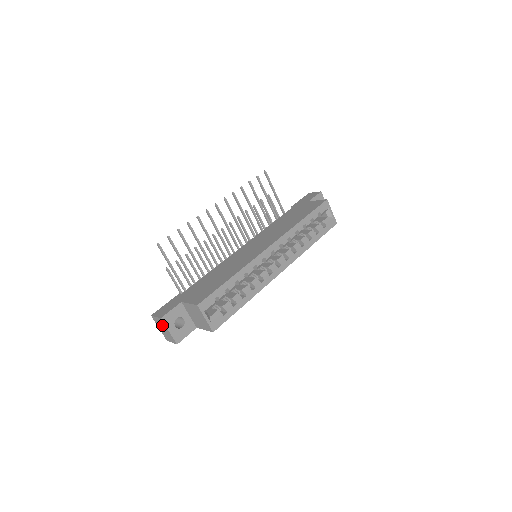
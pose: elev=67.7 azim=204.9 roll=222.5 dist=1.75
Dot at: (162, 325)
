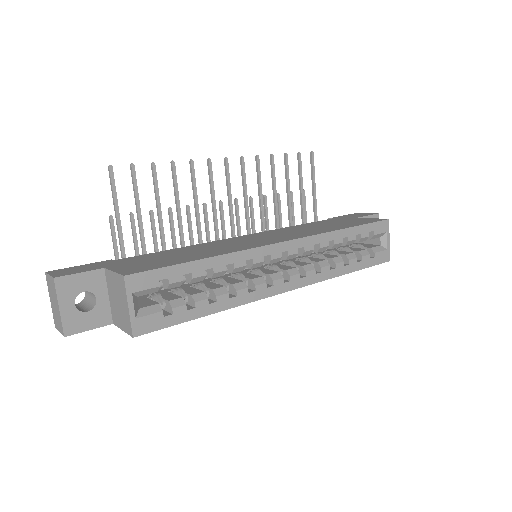
Dot at: (53, 293)
